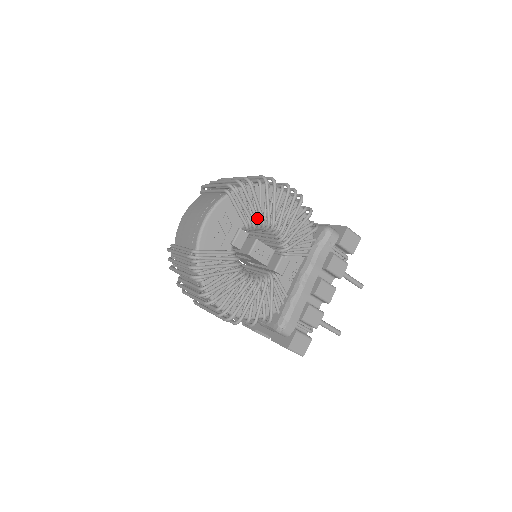
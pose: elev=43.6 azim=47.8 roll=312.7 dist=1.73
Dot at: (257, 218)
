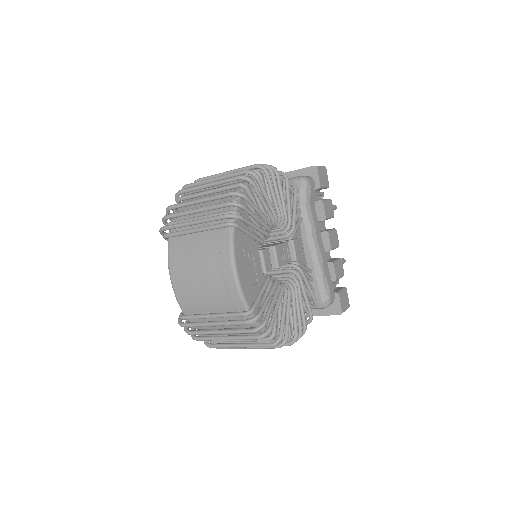
Dot at: (267, 226)
